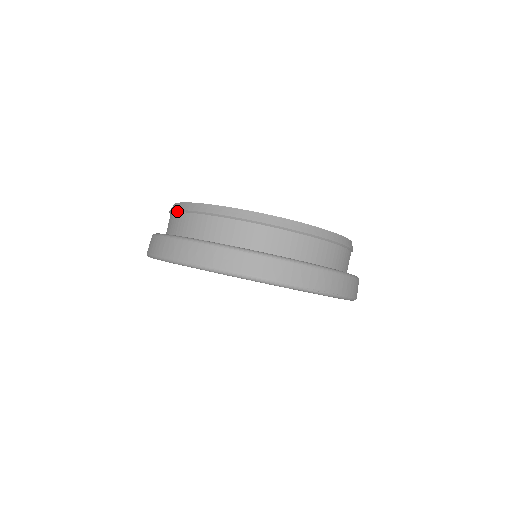
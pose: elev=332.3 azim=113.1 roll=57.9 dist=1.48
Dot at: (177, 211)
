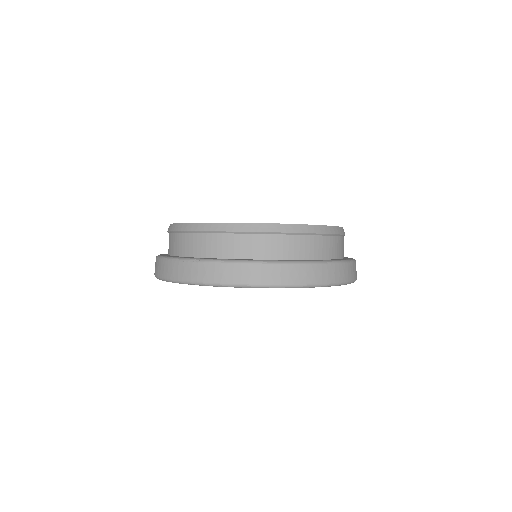
Dot at: (221, 232)
